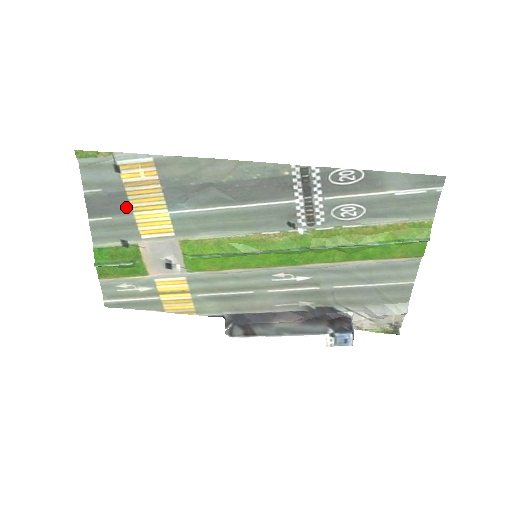
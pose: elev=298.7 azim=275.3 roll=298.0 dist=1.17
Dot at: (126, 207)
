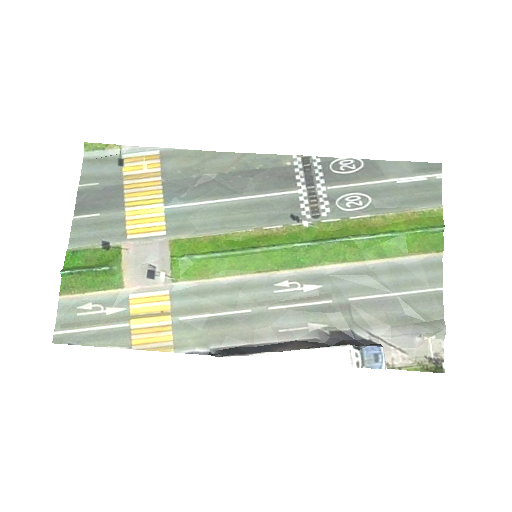
Dot at: (119, 202)
